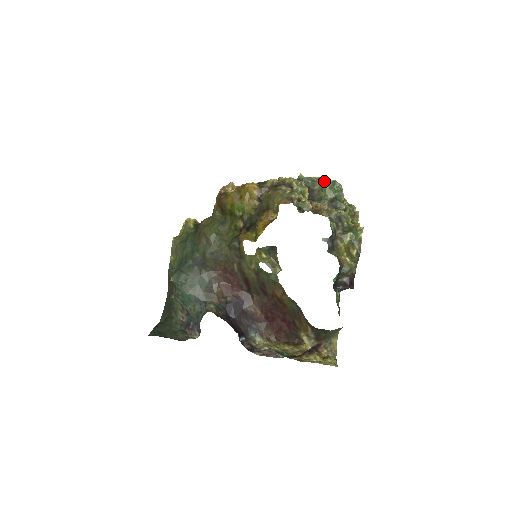
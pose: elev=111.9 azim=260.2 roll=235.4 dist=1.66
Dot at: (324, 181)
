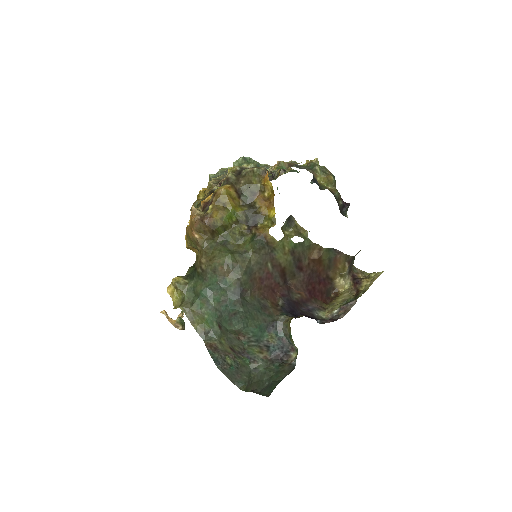
Dot at: occluded
